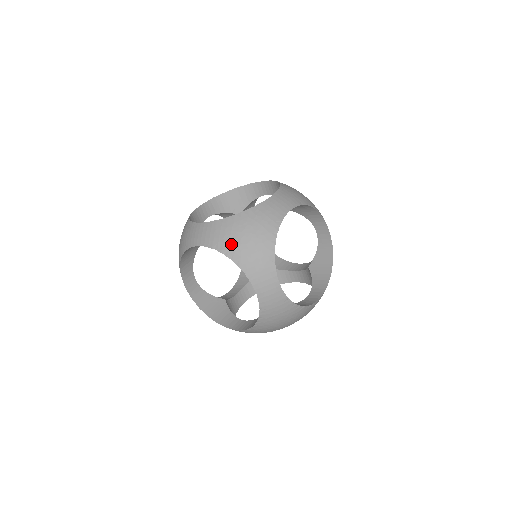
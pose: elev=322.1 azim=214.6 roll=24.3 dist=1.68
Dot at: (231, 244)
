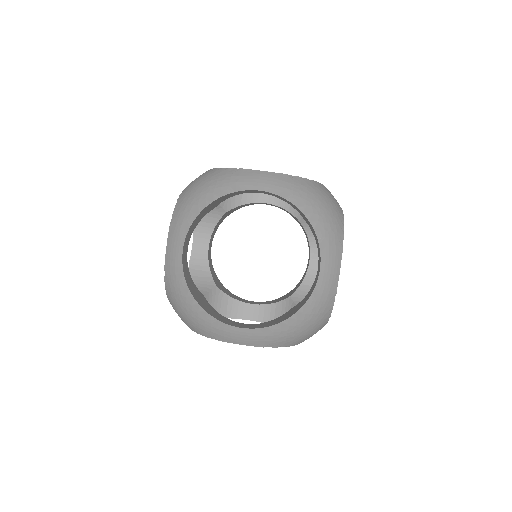
Dot at: (195, 203)
